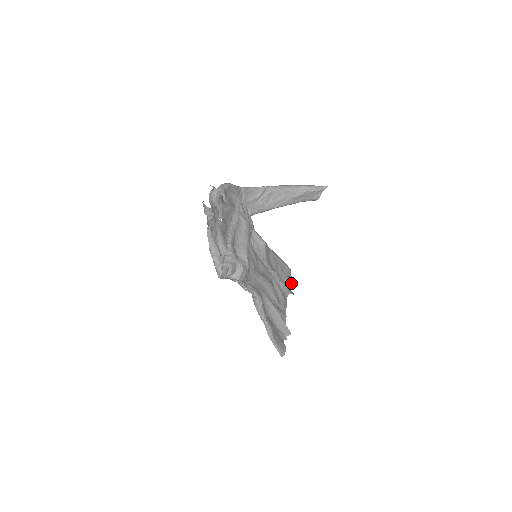
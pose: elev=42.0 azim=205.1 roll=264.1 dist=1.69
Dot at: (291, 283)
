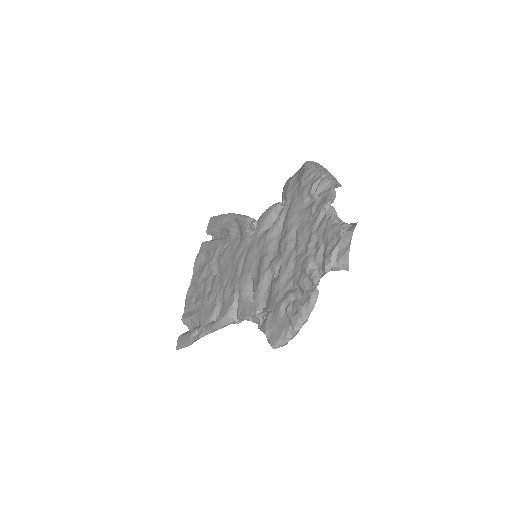
Dot at: occluded
